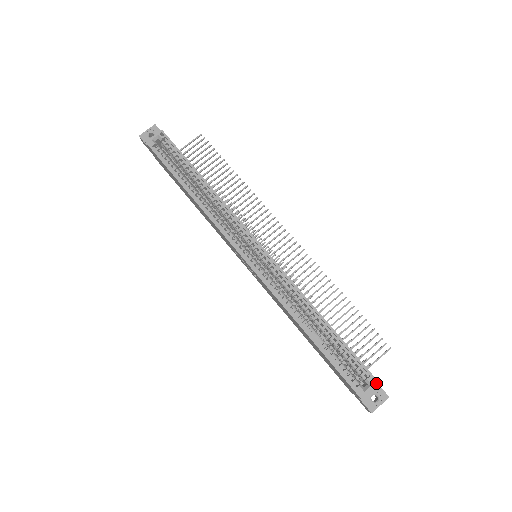
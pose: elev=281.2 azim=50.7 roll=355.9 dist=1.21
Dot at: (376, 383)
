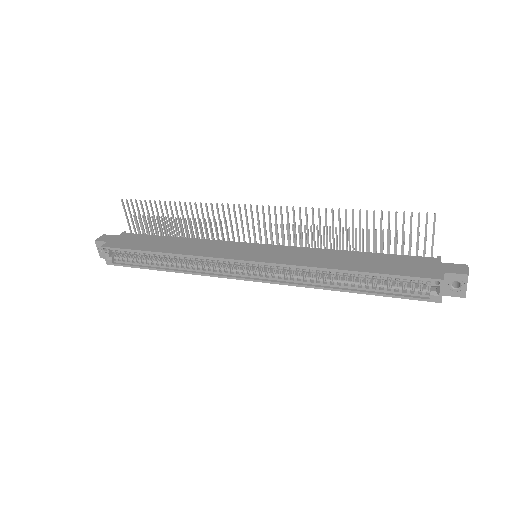
Dot at: (442, 283)
